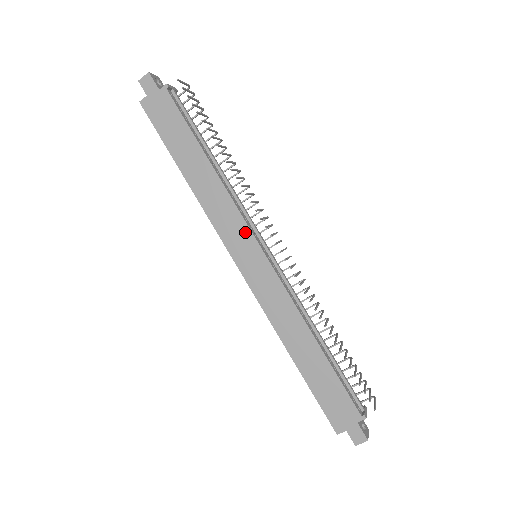
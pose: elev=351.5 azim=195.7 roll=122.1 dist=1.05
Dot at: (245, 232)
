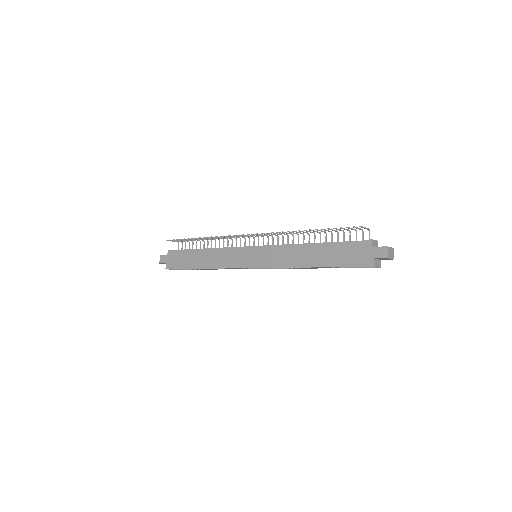
Dot at: (239, 252)
